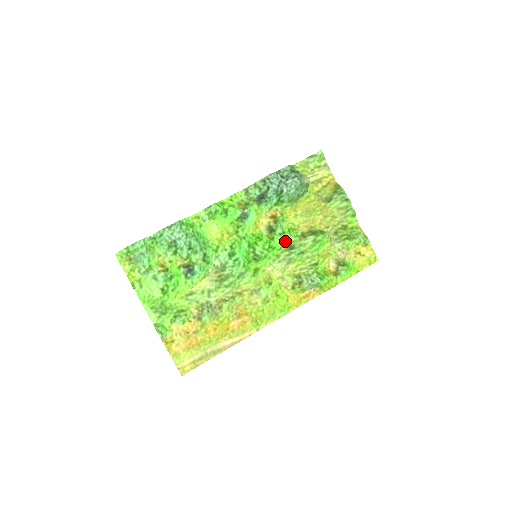
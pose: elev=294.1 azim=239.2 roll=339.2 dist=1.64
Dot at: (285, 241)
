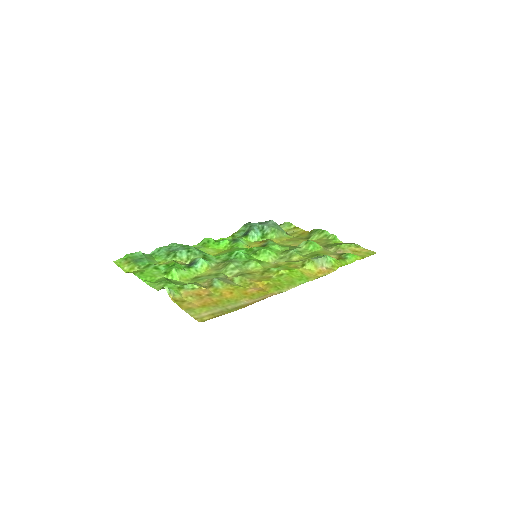
Dot at: (280, 249)
